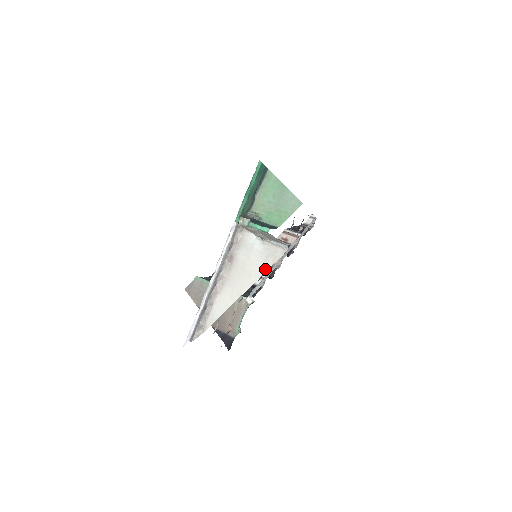
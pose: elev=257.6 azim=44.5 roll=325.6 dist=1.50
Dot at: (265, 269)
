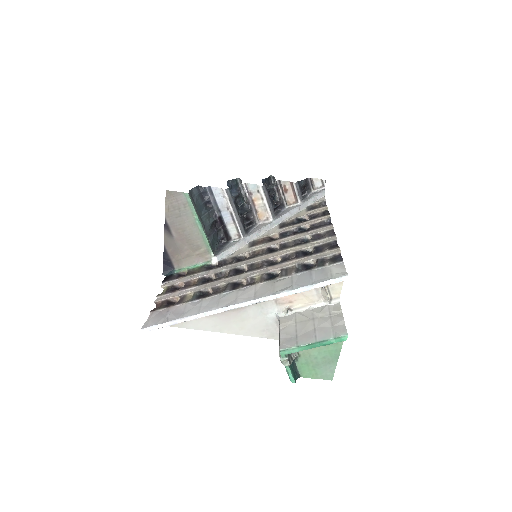
Dot at: (257, 335)
